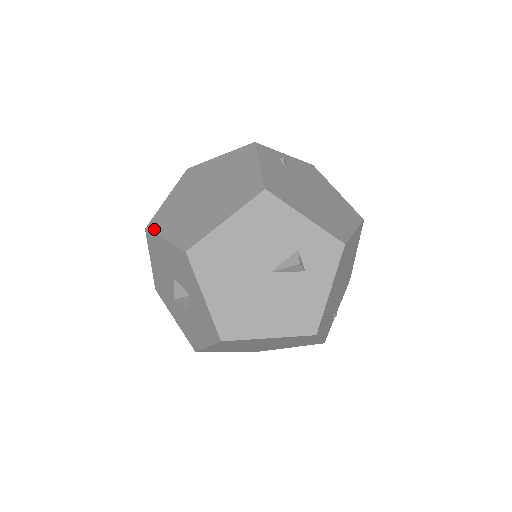
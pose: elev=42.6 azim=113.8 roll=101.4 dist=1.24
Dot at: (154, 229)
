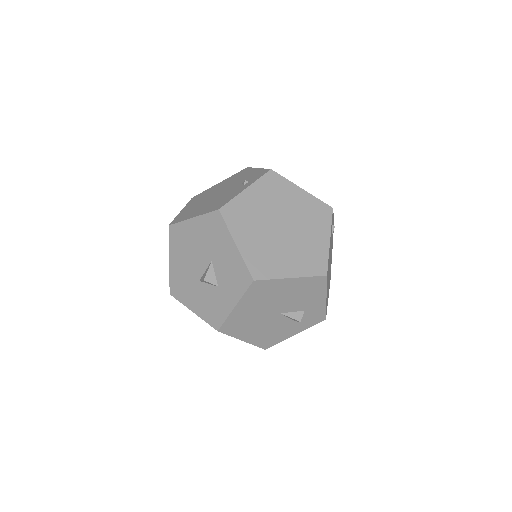
Dot at: (228, 221)
